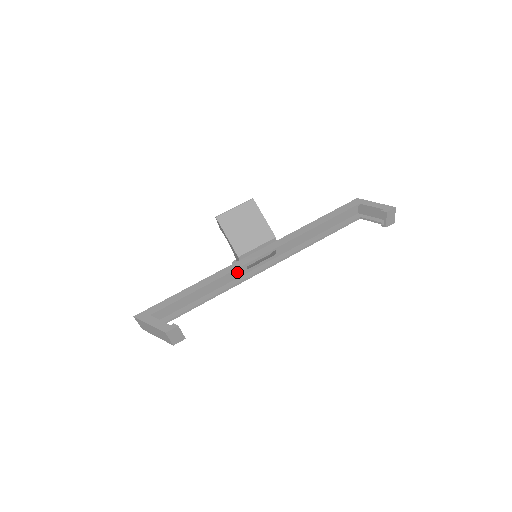
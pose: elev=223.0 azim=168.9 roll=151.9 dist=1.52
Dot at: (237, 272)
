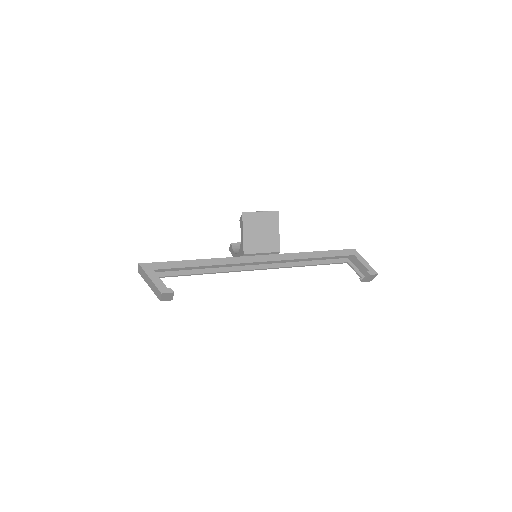
Dot at: occluded
